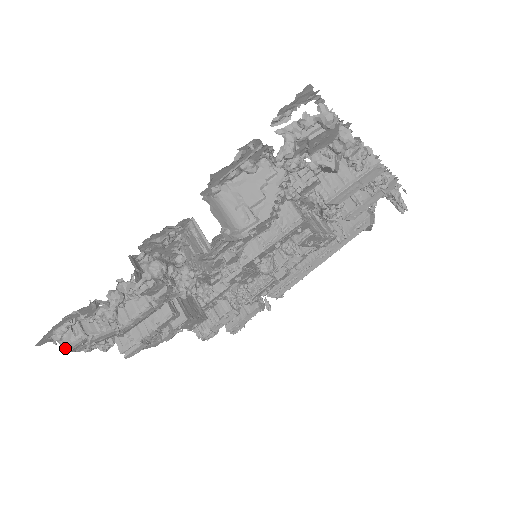
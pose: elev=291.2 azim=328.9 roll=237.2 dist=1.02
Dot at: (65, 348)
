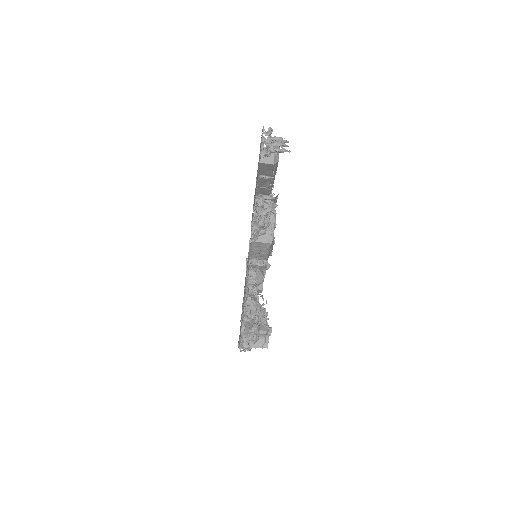
Dot at: occluded
